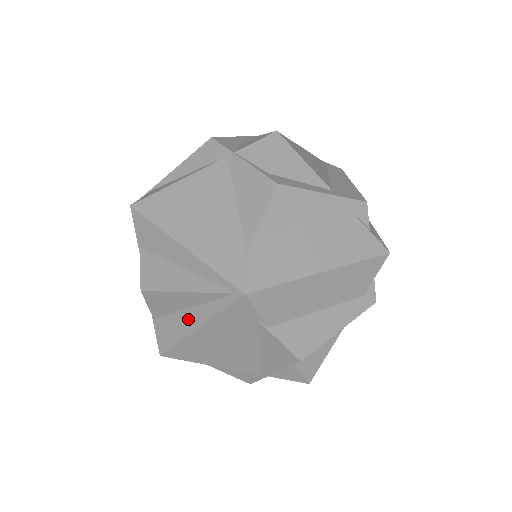
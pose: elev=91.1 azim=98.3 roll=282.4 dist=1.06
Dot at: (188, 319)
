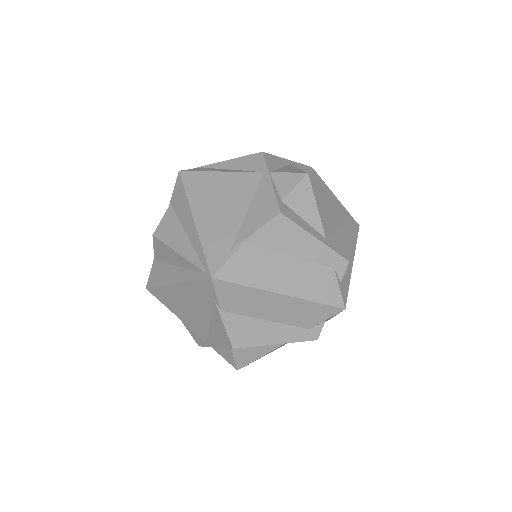
Dot at: (173, 273)
